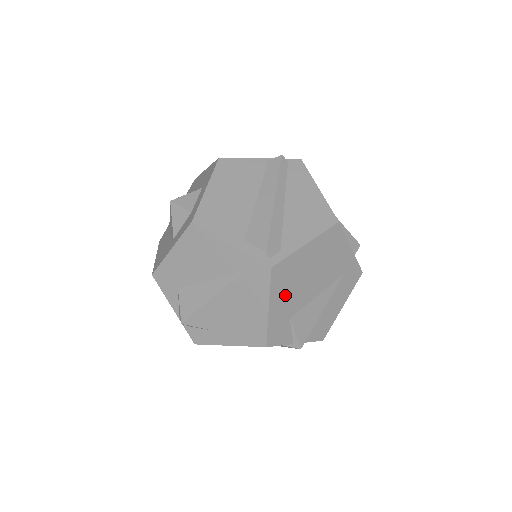
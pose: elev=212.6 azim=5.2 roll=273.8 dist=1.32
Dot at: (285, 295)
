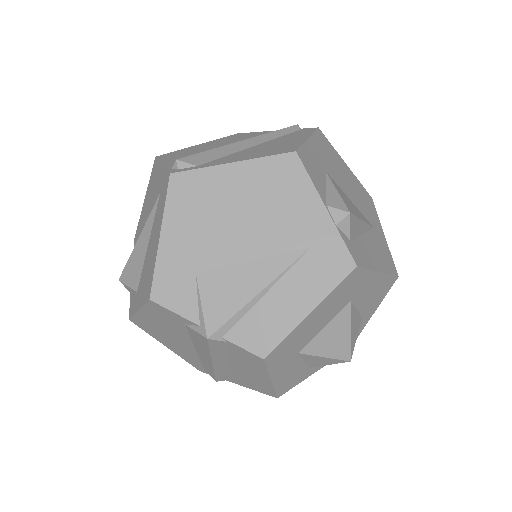
Dot at: (190, 228)
